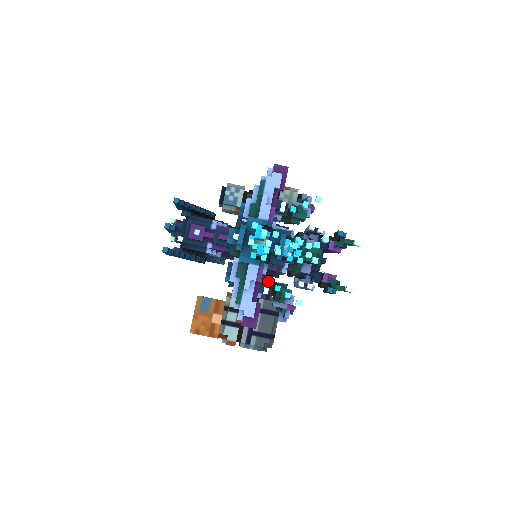
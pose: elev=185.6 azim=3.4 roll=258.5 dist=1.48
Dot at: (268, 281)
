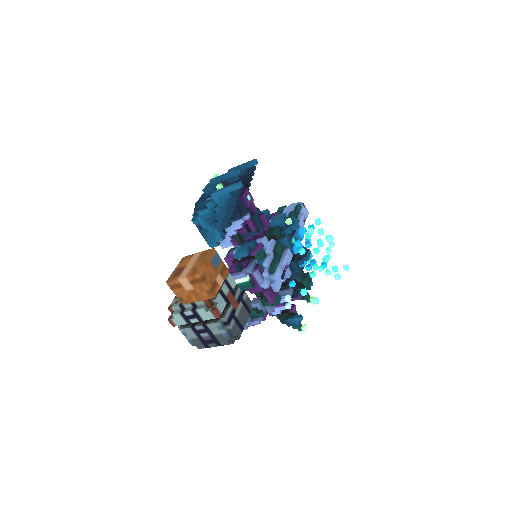
Dot at: occluded
